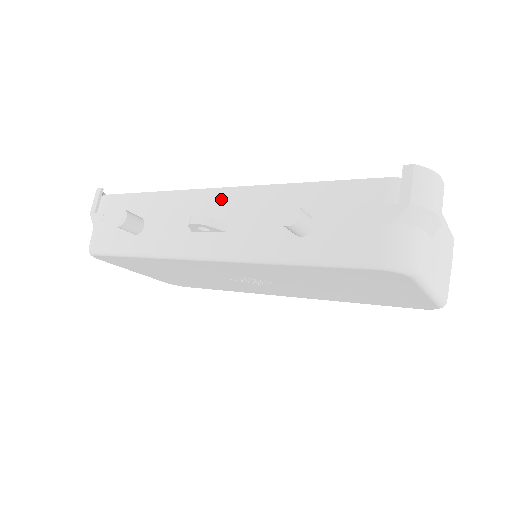
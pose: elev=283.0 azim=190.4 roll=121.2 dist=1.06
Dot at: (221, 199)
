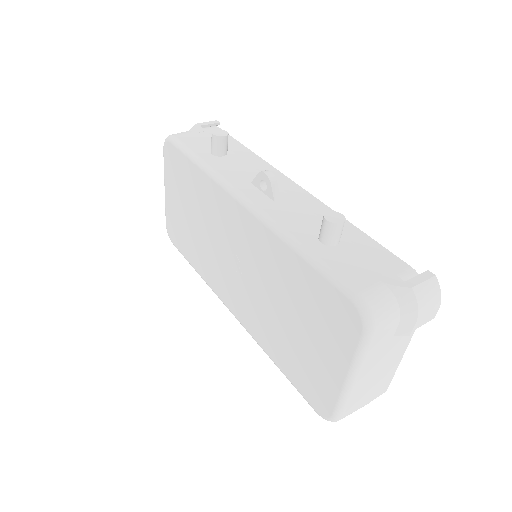
Dot at: (291, 188)
